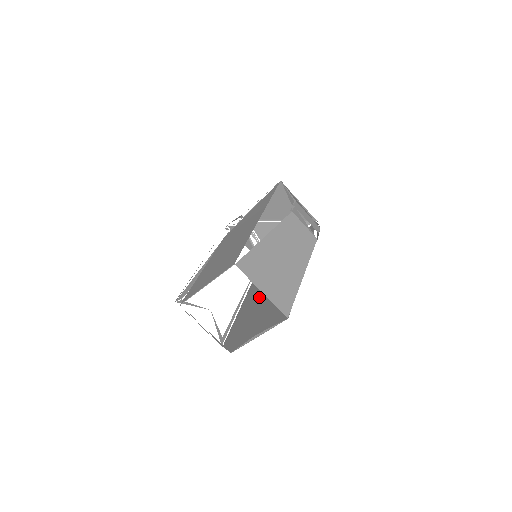
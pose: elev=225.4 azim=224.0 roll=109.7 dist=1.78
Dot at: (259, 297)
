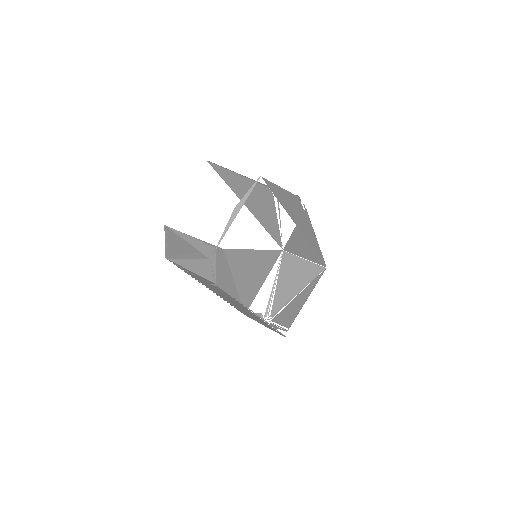
Dot at: occluded
